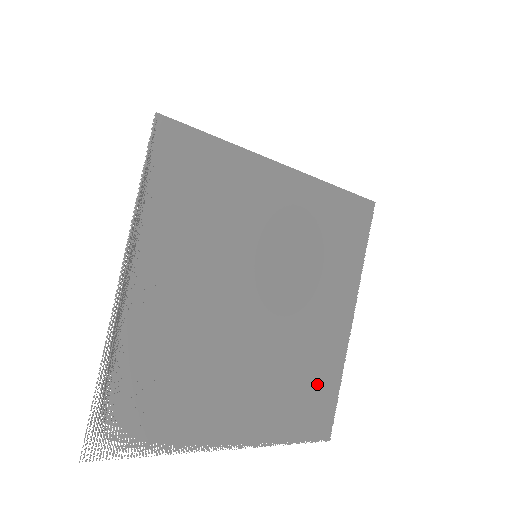
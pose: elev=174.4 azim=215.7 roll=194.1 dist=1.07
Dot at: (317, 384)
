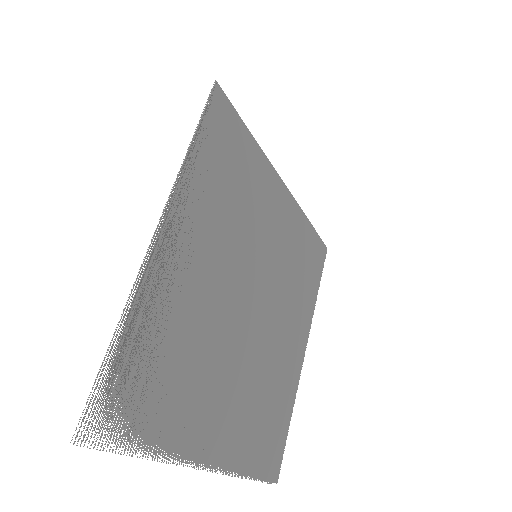
Dot at: (276, 413)
